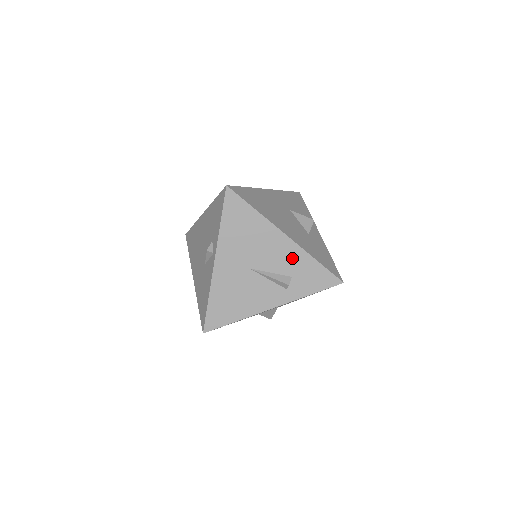
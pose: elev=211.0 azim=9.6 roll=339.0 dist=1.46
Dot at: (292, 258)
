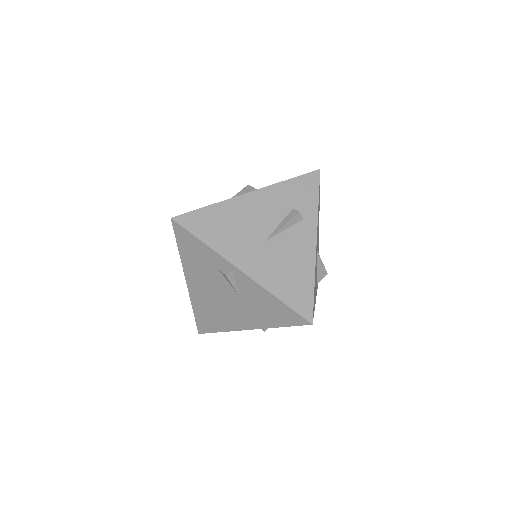
Dot at: (274, 199)
